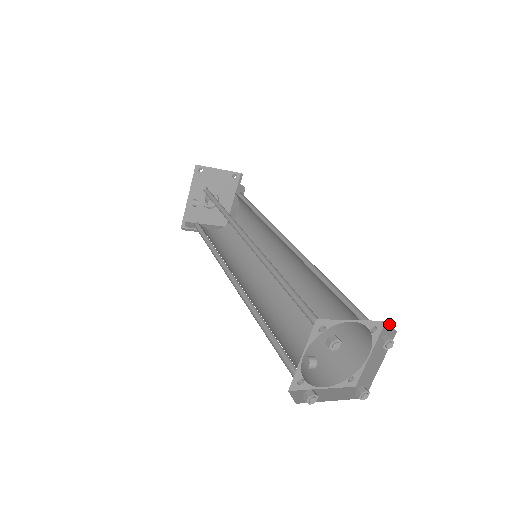
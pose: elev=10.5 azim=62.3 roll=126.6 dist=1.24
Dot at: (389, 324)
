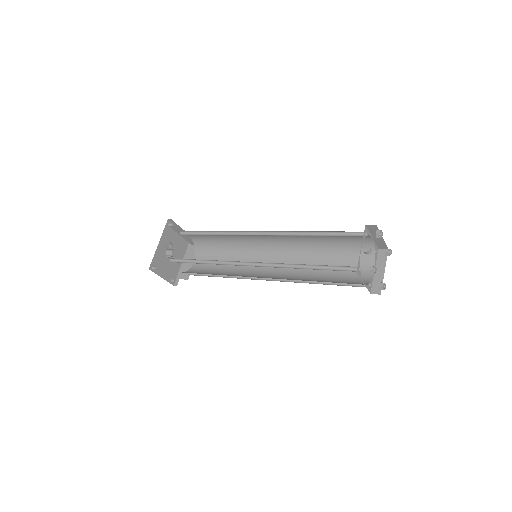
Dot at: (381, 249)
